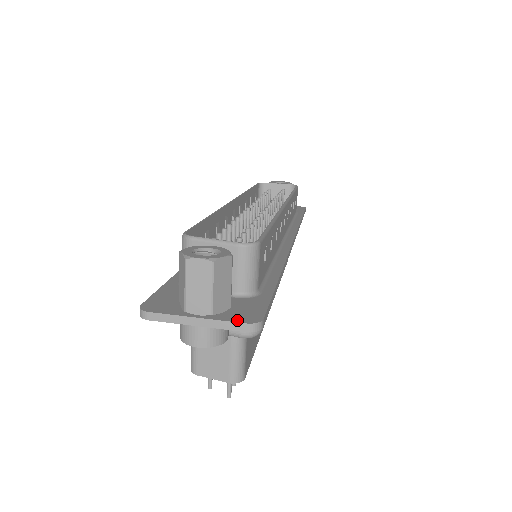
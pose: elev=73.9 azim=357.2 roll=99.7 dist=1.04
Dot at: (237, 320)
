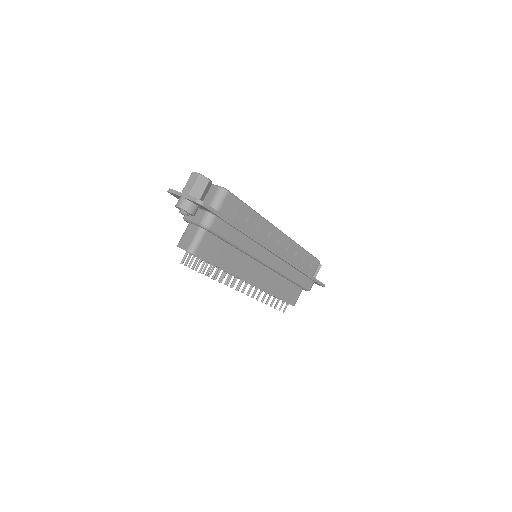
Dot at: (195, 198)
